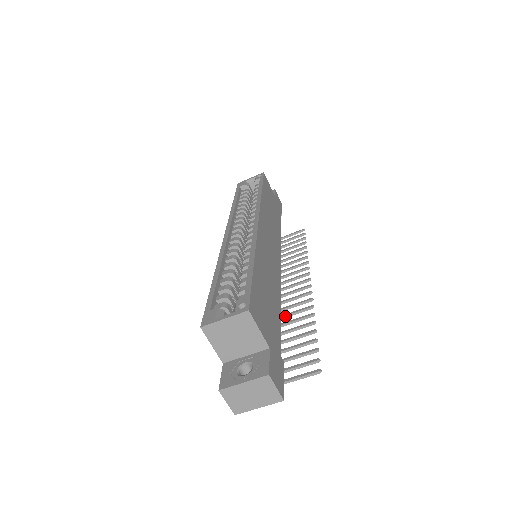
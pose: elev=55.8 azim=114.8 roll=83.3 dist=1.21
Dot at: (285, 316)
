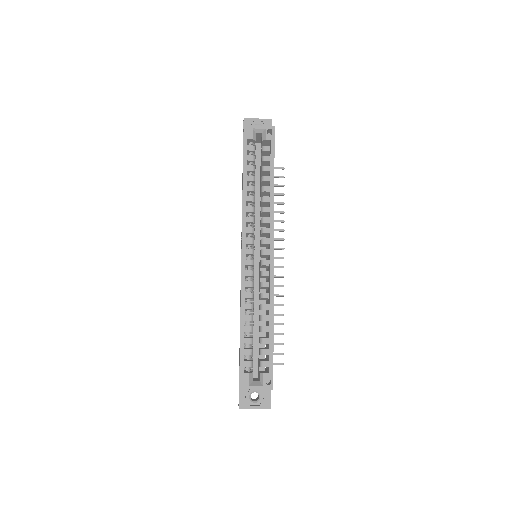
Dot at: occluded
